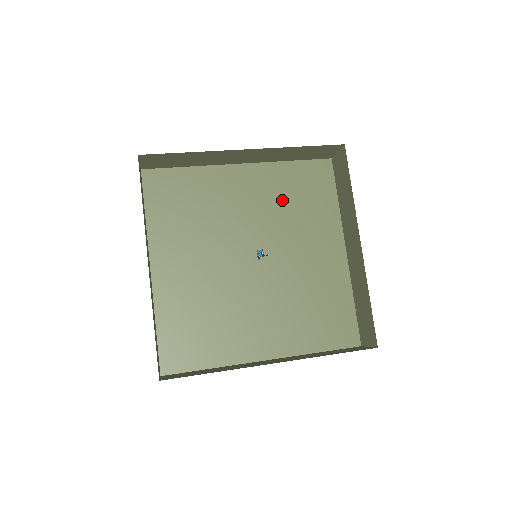
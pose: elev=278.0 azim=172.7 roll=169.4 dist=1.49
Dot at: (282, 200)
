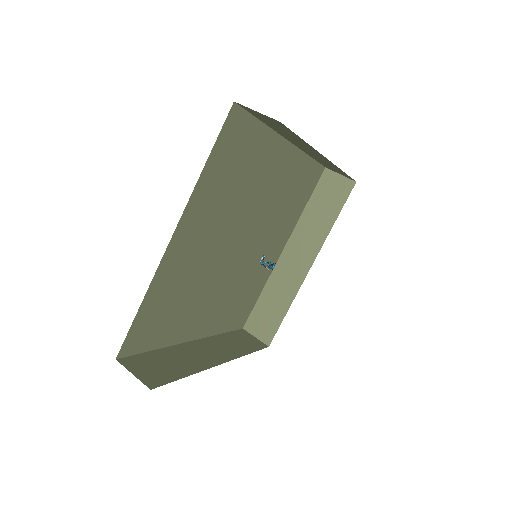
Dot at: (286, 194)
